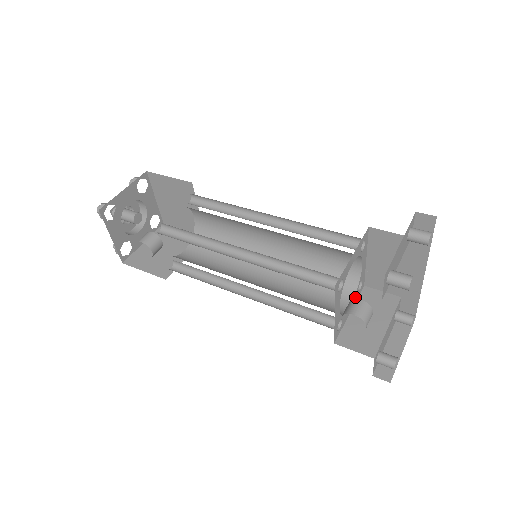
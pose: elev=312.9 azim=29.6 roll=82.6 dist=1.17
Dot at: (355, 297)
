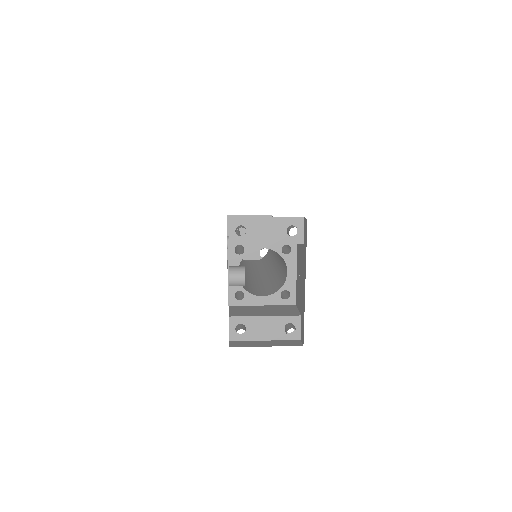
Dot at: (274, 298)
